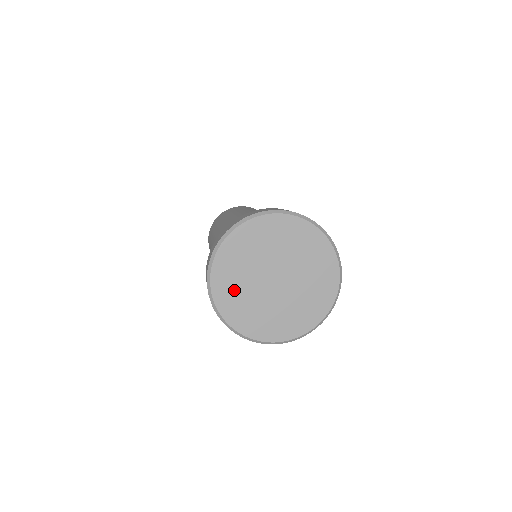
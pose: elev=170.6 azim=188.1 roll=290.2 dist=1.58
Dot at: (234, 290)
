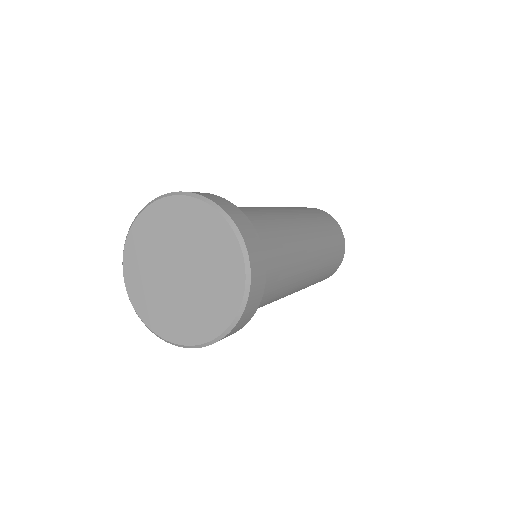
Dot at: (151, 235)
